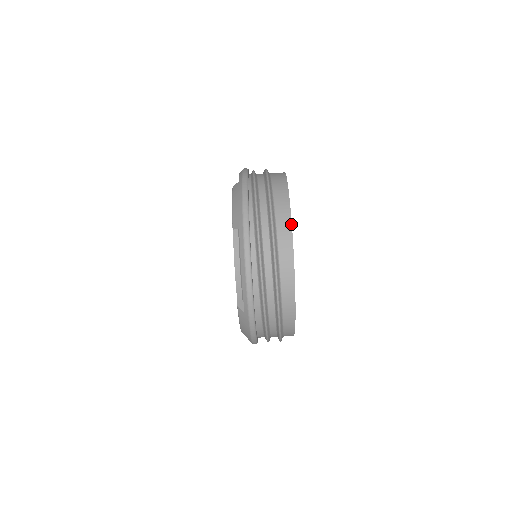
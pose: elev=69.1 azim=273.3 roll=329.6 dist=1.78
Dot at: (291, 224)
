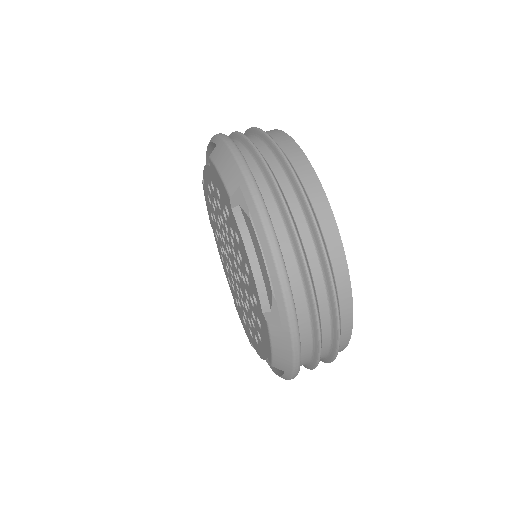
Dot at: occluded
